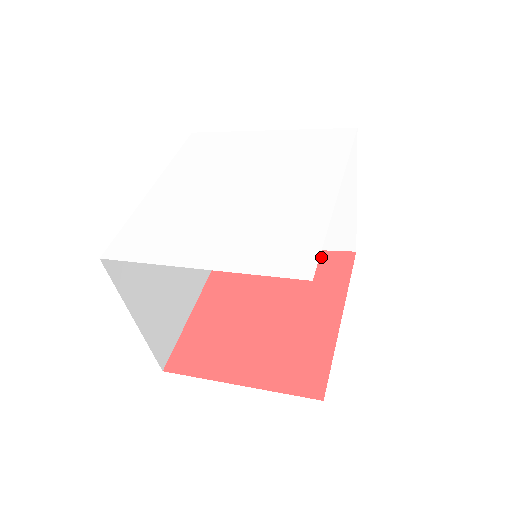
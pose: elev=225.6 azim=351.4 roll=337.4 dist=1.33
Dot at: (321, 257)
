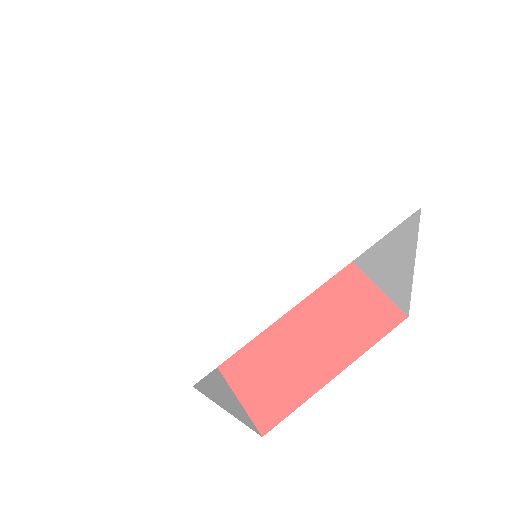
Dot at: occluded
